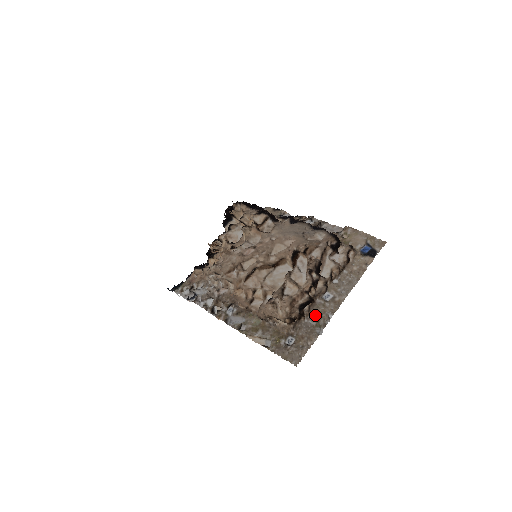
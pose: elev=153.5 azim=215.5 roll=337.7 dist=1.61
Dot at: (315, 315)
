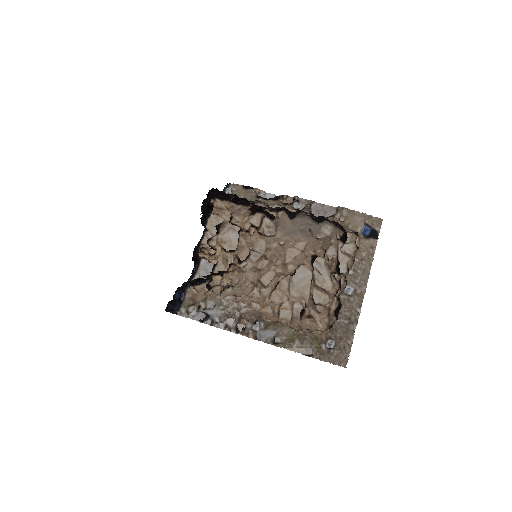
Dot at: (345, 313)
